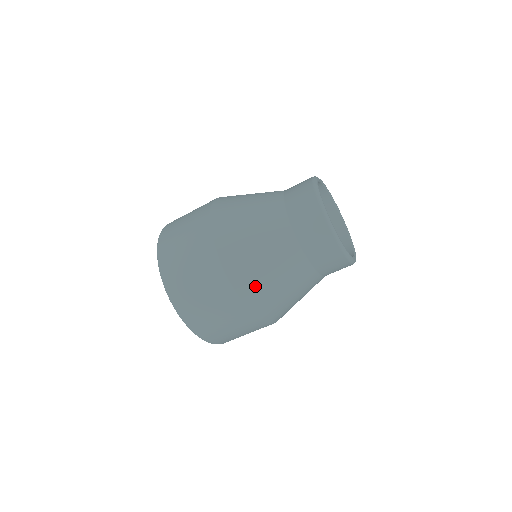
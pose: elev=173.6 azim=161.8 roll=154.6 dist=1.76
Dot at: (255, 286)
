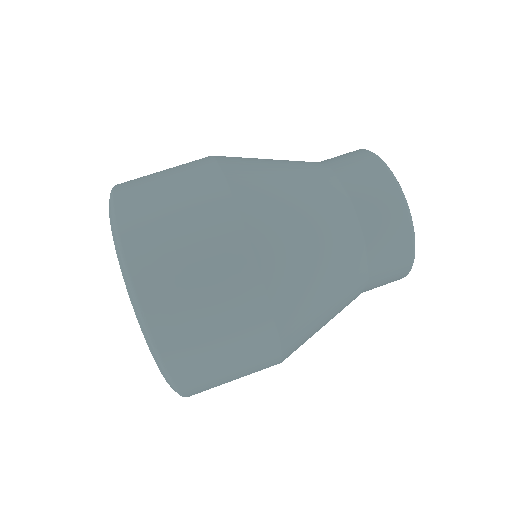
Dot at: (302, 344)
